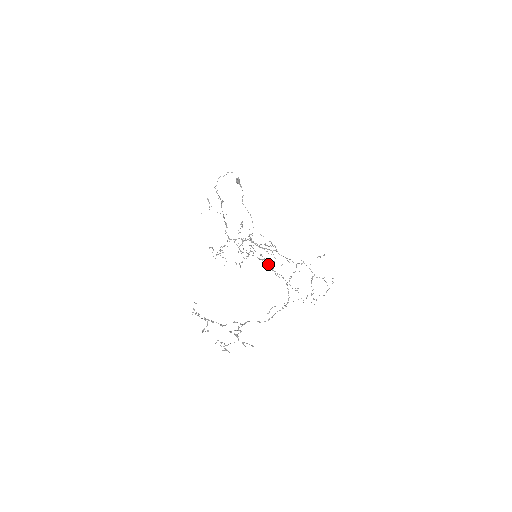
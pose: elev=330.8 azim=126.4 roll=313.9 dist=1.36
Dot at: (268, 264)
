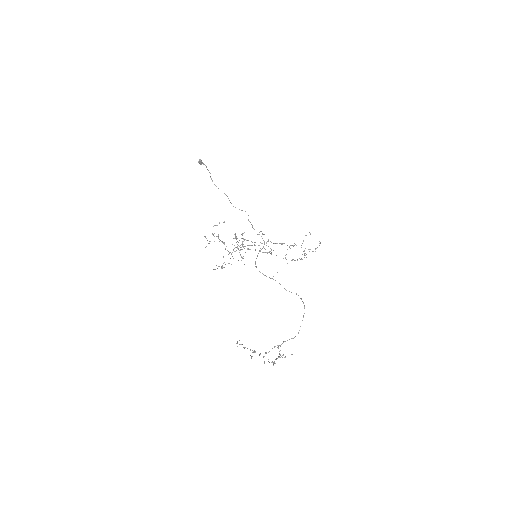
Dot at: (265, 252)
